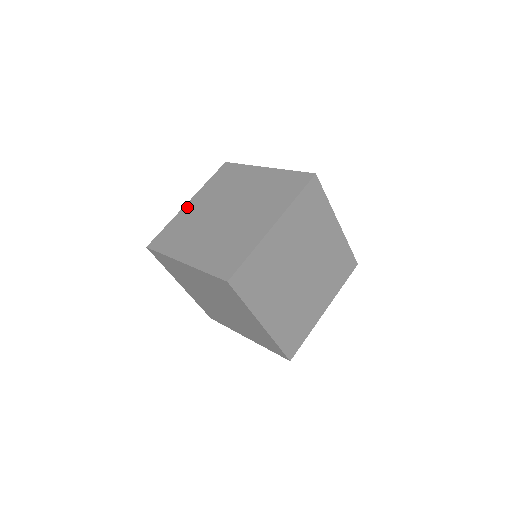
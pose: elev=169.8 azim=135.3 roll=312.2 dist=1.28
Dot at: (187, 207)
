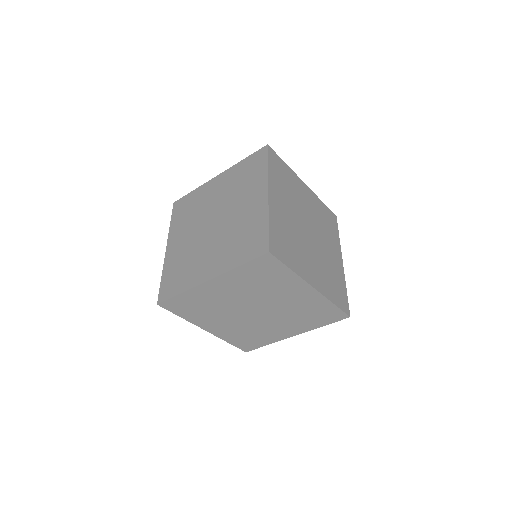
Dot at: (212, 182)
